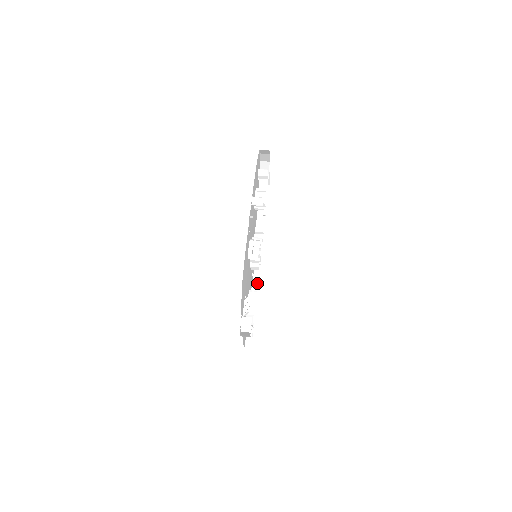
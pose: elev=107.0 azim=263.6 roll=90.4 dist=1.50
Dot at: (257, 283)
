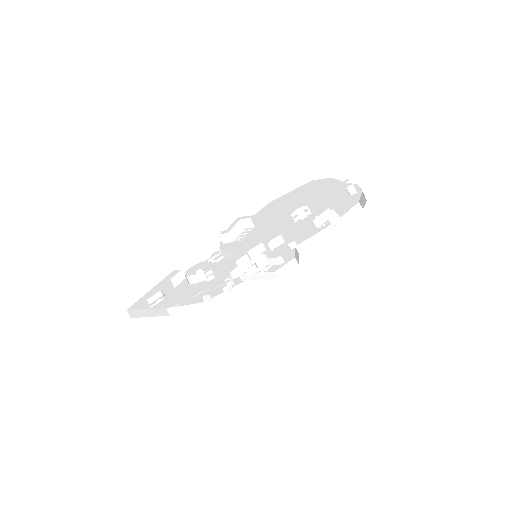
Dot at: (183, 311)
